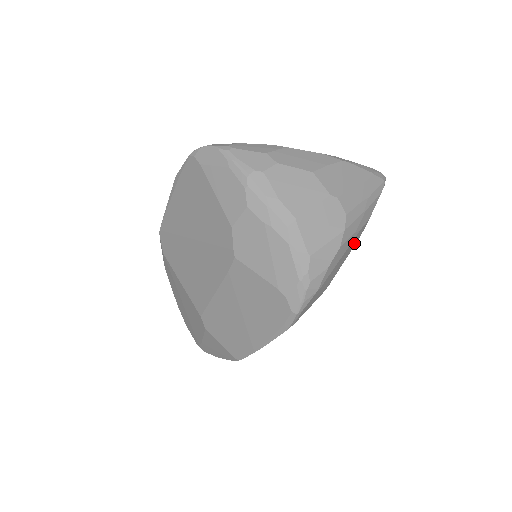
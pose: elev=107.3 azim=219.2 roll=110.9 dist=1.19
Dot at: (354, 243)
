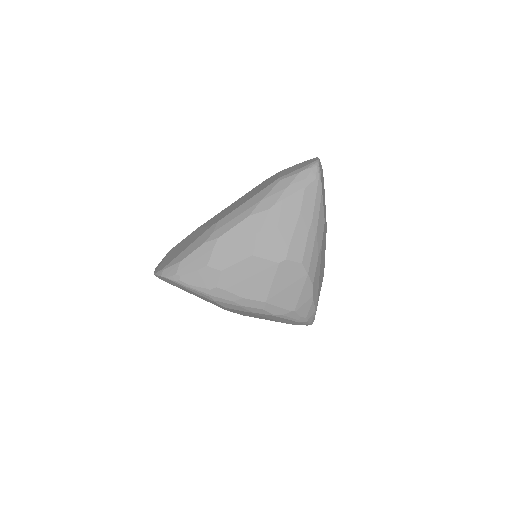
Dot at: (324, 242)
